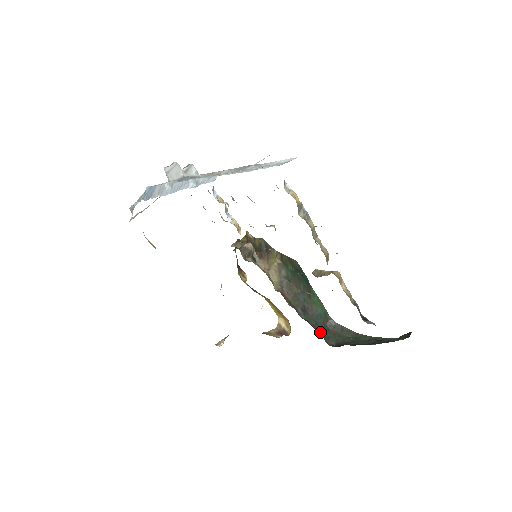
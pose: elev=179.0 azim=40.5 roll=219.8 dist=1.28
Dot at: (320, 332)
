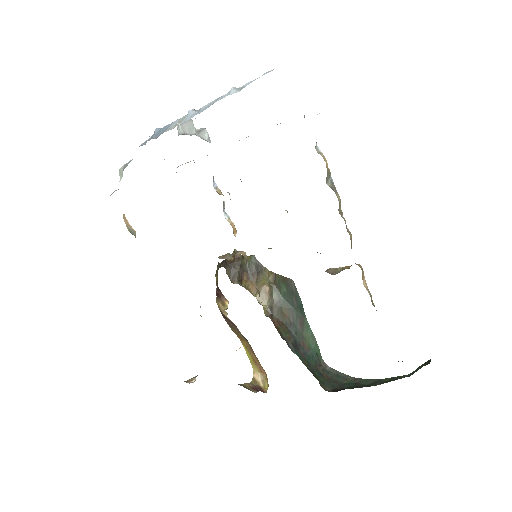
Dot at: (313, 374)
